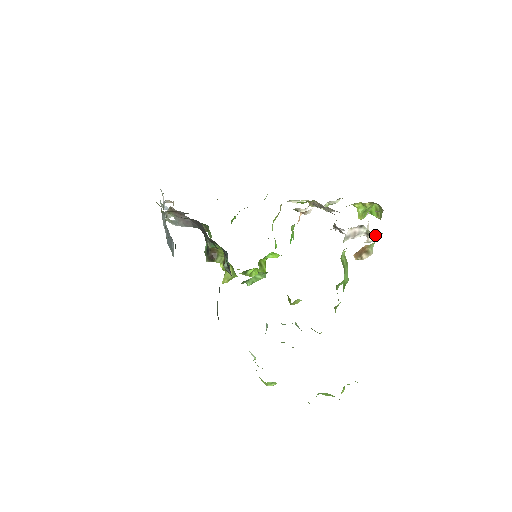
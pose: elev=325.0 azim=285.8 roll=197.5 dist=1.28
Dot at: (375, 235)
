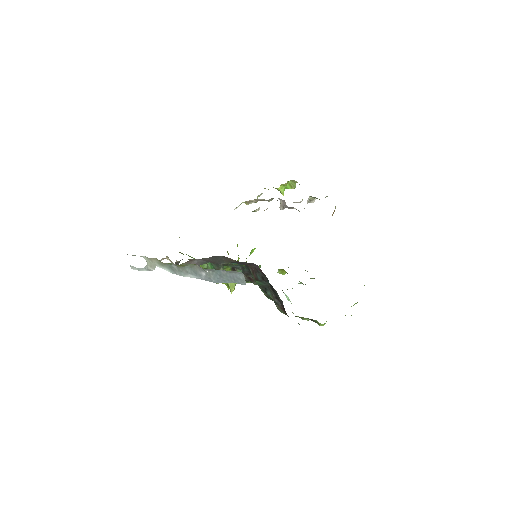
Dot at: (325, 197)
